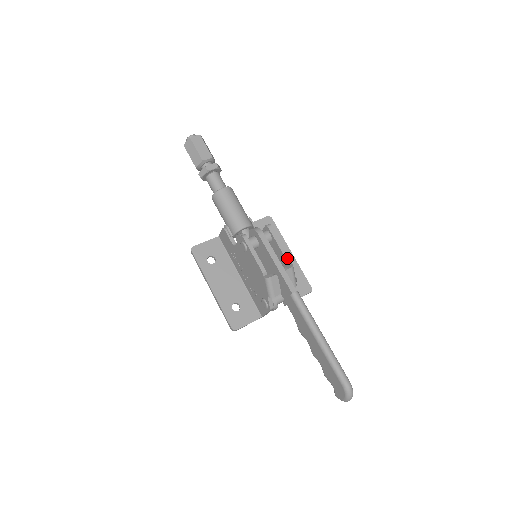
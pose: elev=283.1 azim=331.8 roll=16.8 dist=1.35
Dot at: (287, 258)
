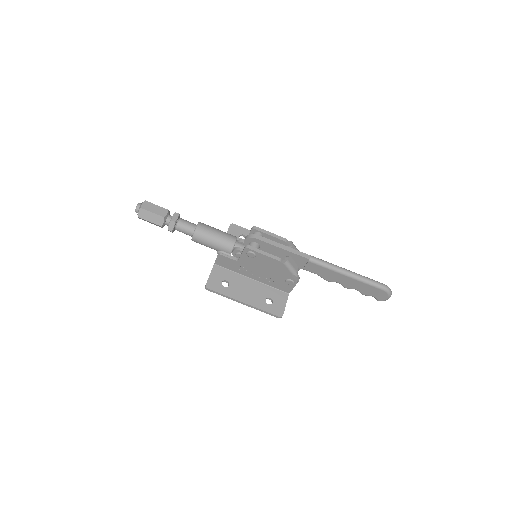
Dot at: (284, 240)
